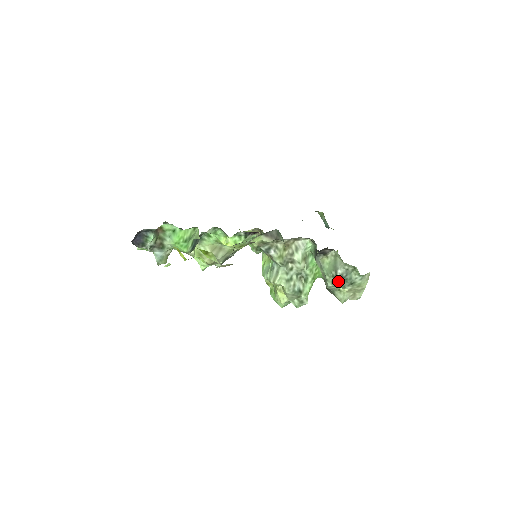
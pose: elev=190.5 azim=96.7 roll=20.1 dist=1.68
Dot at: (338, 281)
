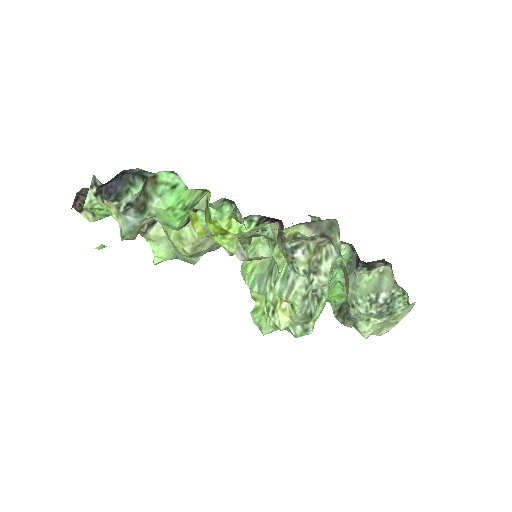
Dot at: (377, 308)
